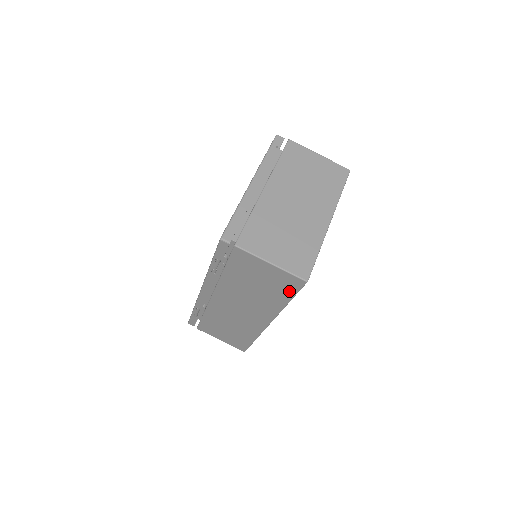
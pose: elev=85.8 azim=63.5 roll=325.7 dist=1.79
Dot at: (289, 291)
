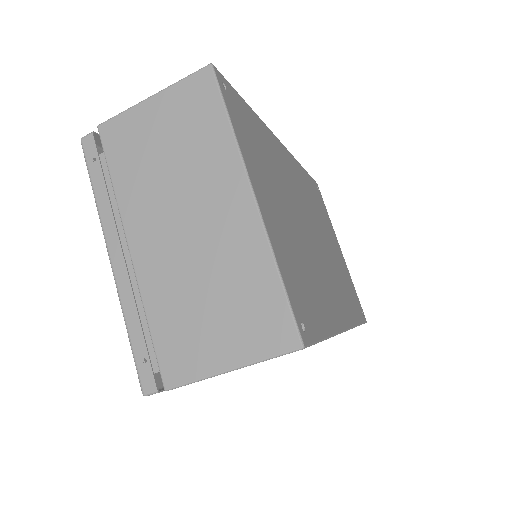
Dot at: occluded
